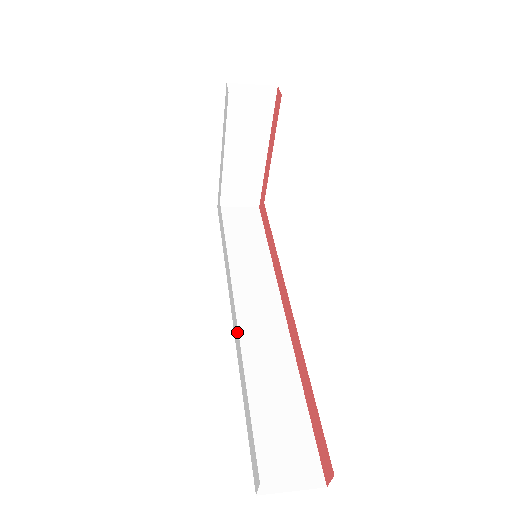
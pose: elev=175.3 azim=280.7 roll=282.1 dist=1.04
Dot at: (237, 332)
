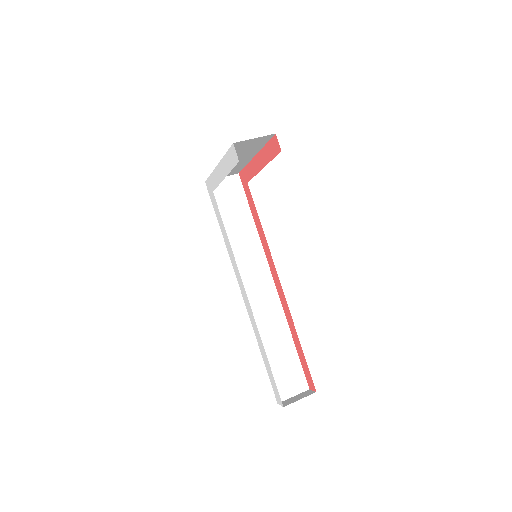
Dot at: (253, 318)
